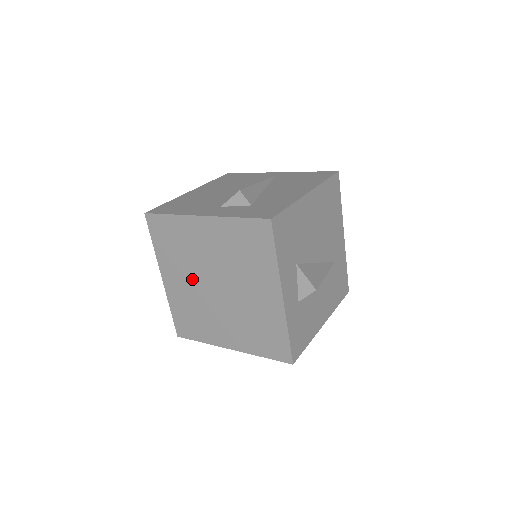
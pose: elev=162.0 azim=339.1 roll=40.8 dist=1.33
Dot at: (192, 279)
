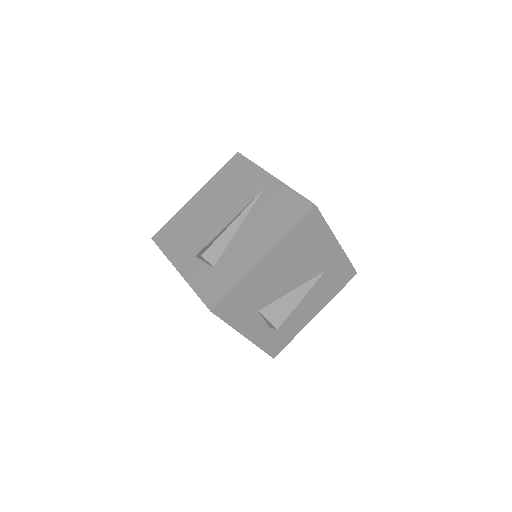
Dot at: occluded
